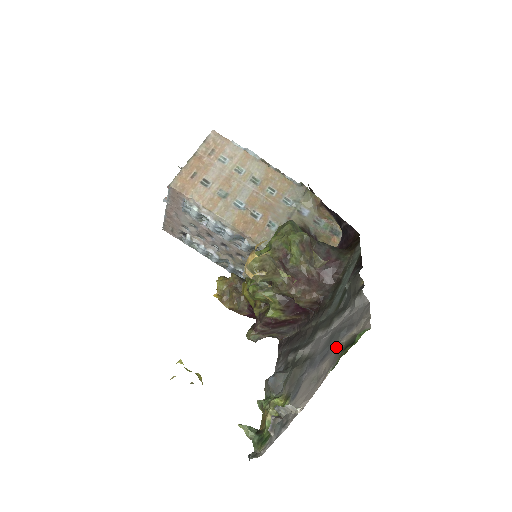
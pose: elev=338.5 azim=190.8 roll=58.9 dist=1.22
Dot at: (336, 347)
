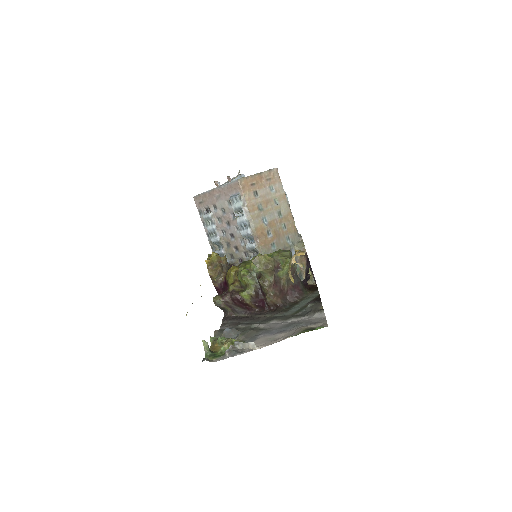
Dot at: (296, 329)
